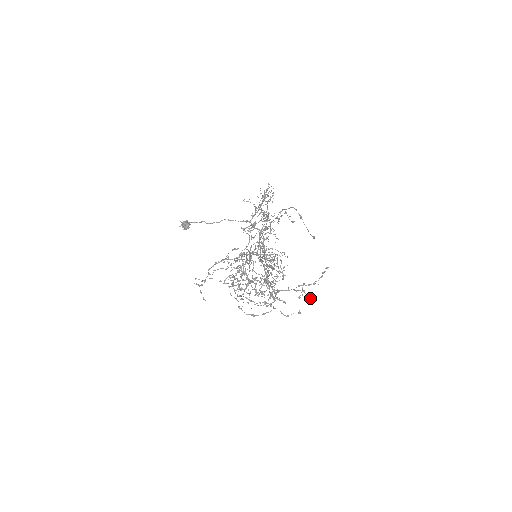
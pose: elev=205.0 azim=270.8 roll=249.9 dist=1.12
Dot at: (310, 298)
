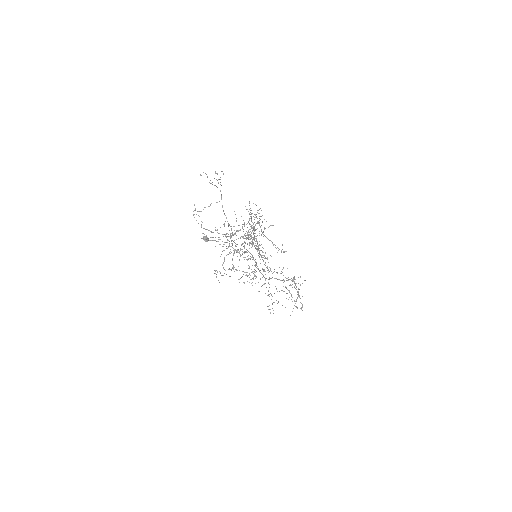
Dot at: (244, 223)
